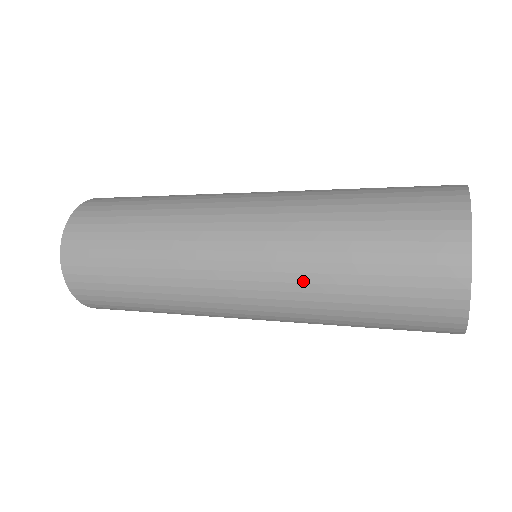
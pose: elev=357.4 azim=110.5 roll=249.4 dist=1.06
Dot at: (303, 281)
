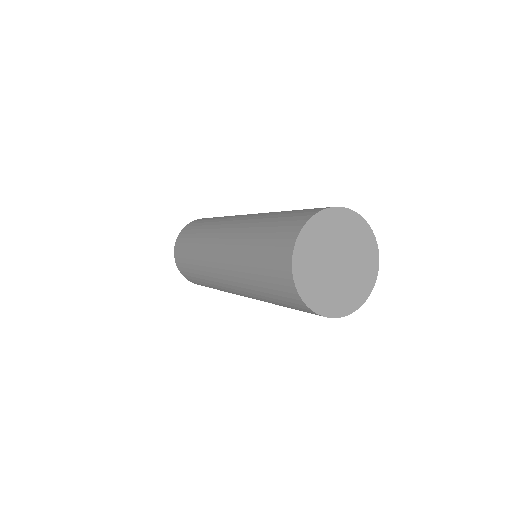
Dot at: (238, 257)
